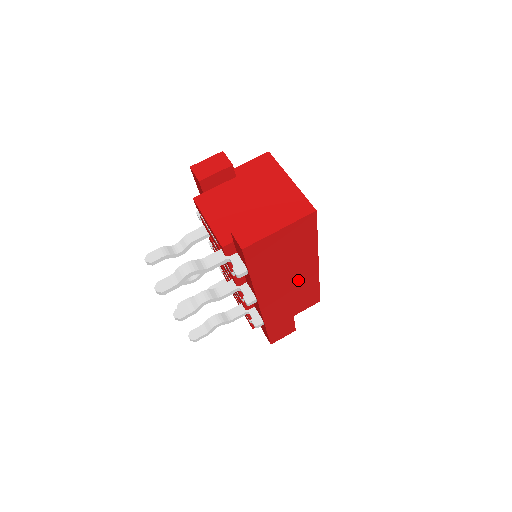
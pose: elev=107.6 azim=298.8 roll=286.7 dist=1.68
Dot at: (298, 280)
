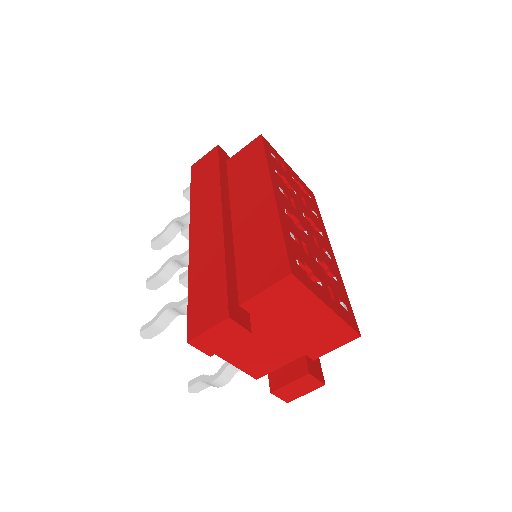
Dot at: occluded
